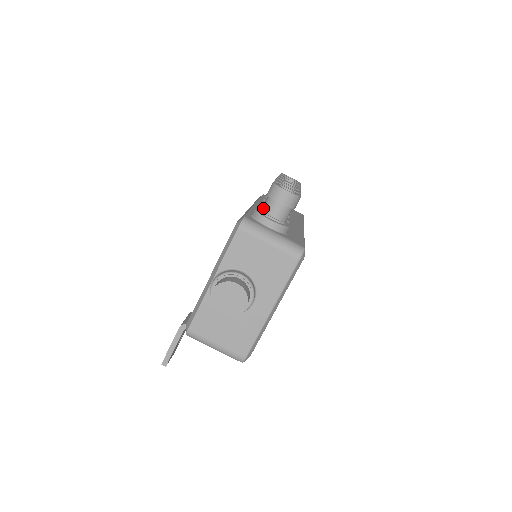
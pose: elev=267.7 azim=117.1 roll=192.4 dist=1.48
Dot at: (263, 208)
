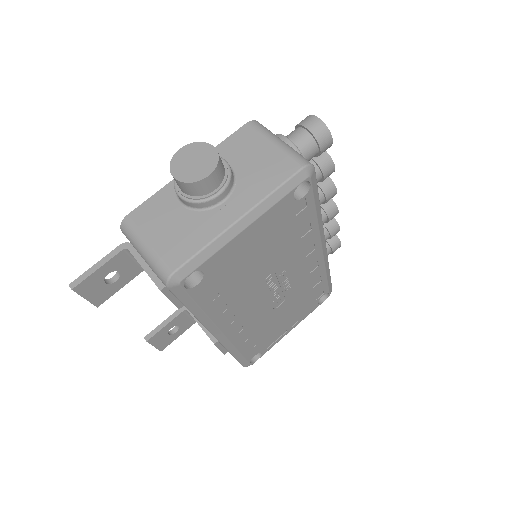
Dot at: occluded
